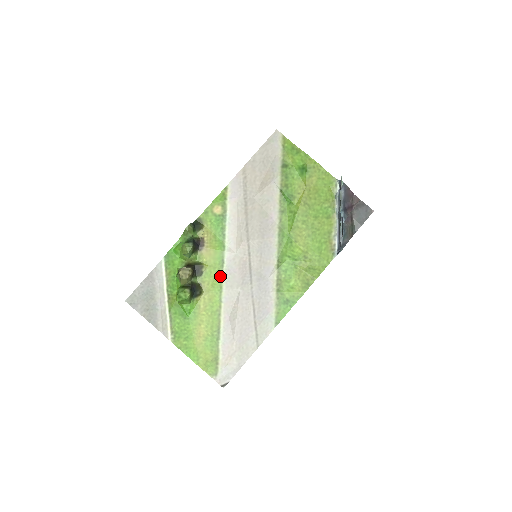
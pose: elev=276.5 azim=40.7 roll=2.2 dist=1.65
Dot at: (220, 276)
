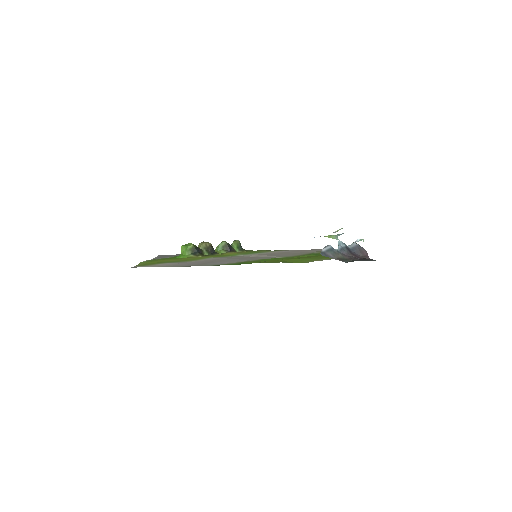
Dot at: occluded
